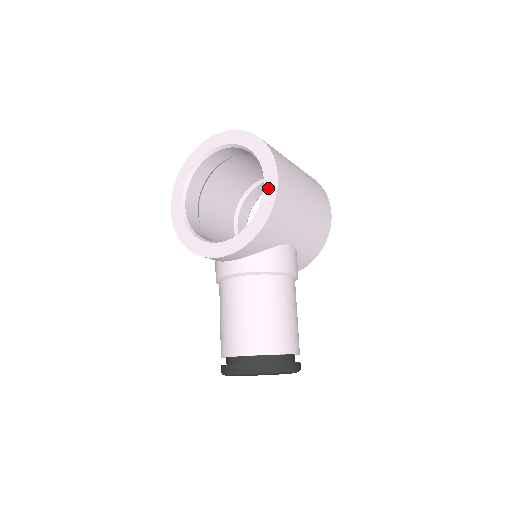
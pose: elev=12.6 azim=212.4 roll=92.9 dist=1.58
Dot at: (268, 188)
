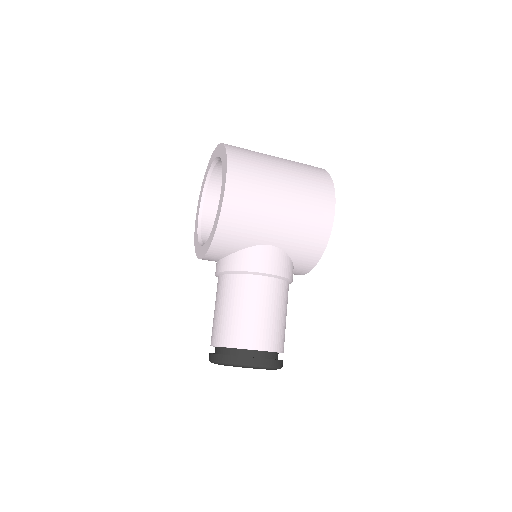
Dot at: (221, 195)
